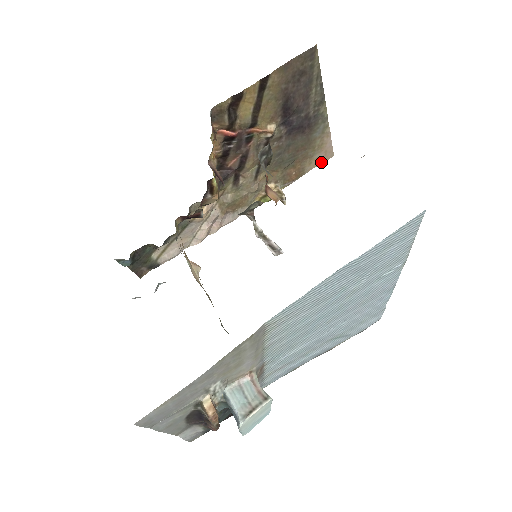
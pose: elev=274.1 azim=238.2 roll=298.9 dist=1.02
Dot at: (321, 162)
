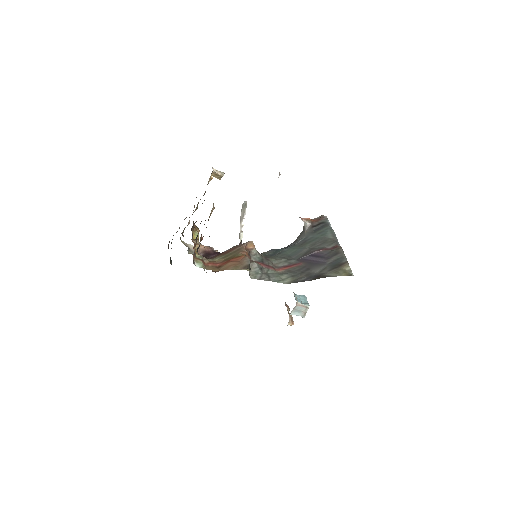
Dot at: occluded
